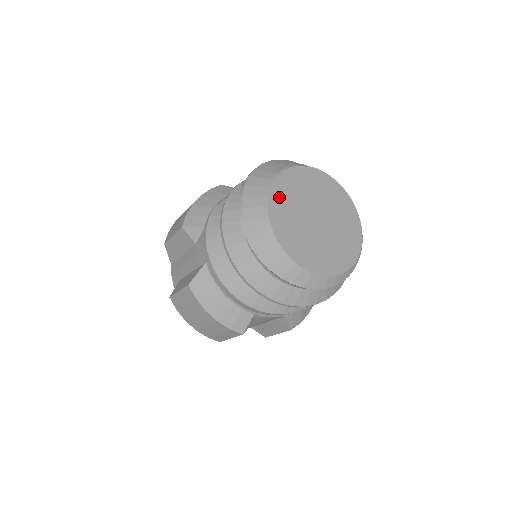
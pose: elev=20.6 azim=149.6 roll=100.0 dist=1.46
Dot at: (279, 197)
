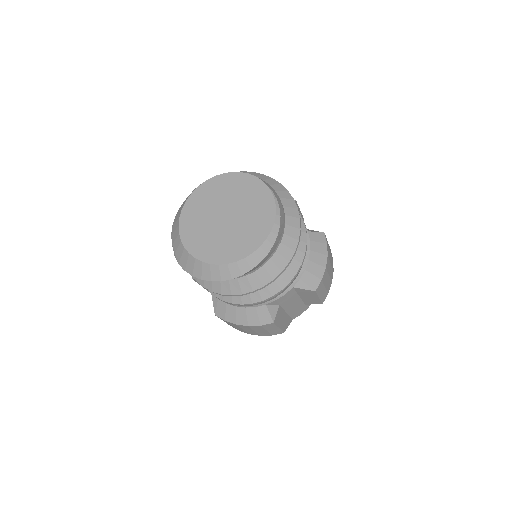
Dot at: (188, 227)
